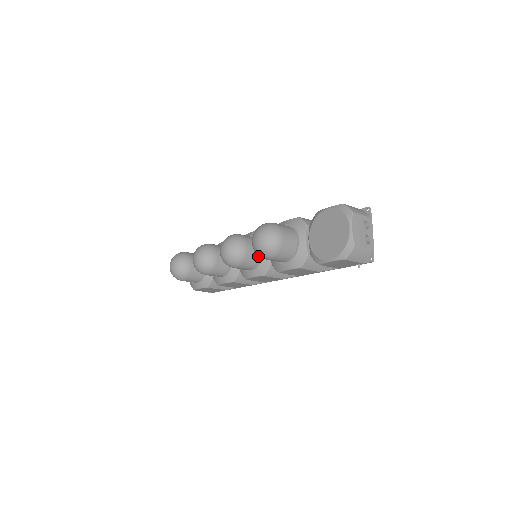
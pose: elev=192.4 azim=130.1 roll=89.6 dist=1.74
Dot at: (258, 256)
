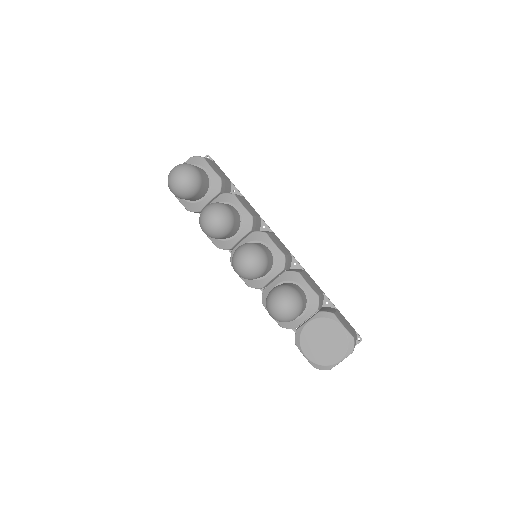
Dot at: (261, 277)
